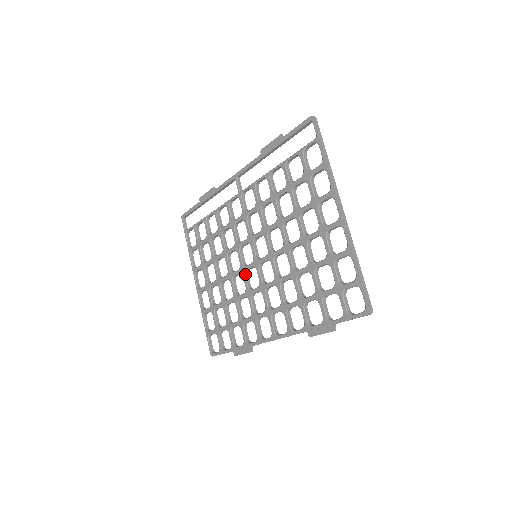
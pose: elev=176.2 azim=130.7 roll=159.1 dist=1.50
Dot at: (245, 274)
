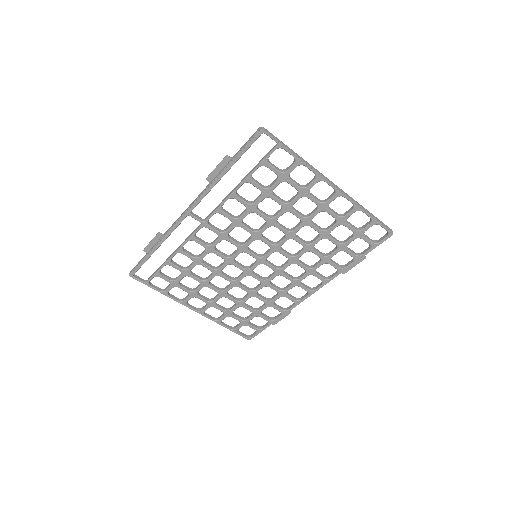
Dot at: (253, 274)
